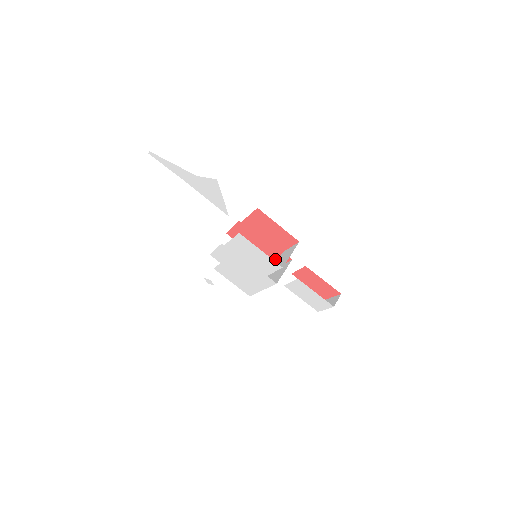
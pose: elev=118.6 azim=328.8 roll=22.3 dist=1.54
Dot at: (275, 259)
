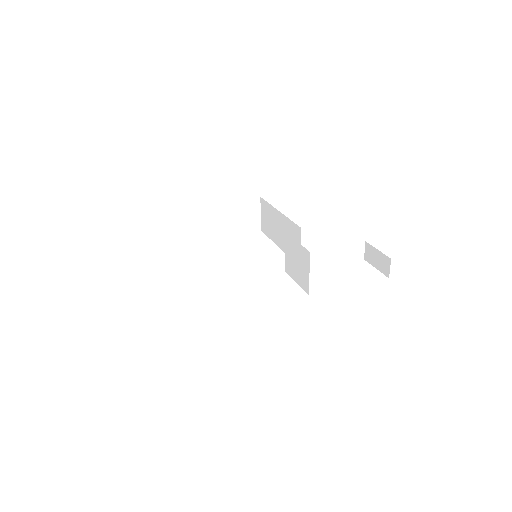
Dot at: occluded
